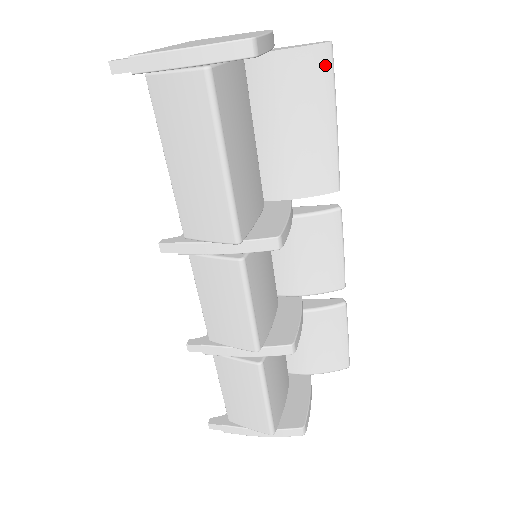
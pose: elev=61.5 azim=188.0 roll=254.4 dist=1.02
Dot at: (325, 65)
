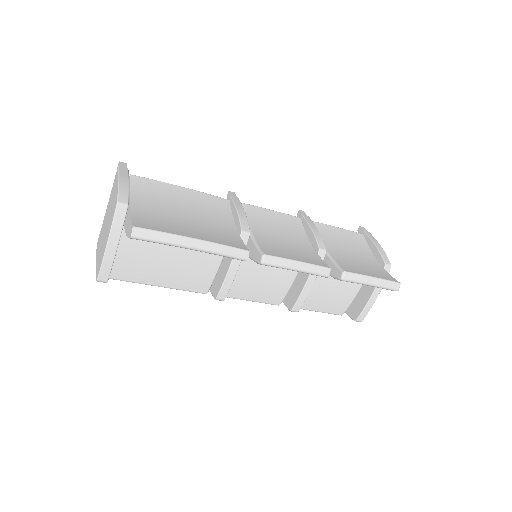
Dot at: occluded
